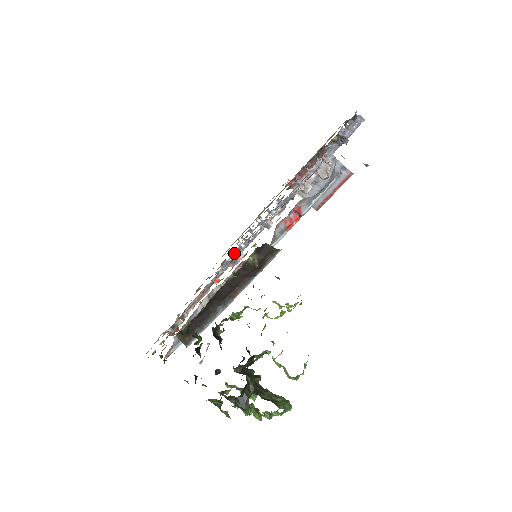
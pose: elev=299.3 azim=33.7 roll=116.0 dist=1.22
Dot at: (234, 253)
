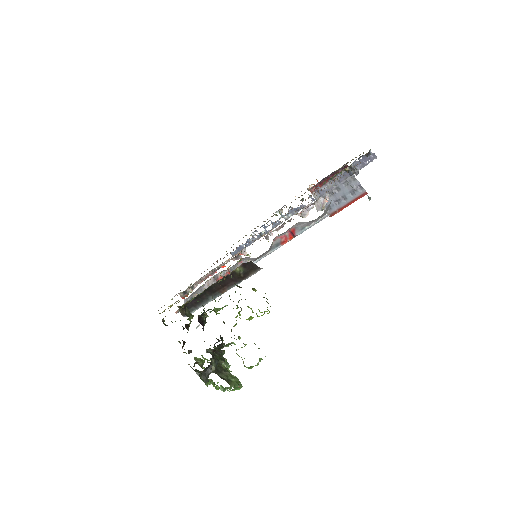
Dot at: (248, 241)
